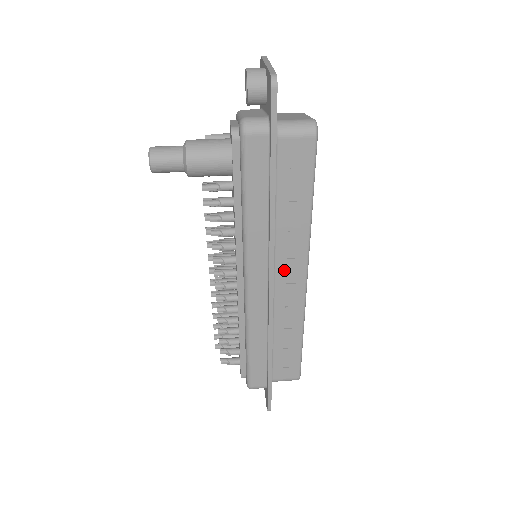
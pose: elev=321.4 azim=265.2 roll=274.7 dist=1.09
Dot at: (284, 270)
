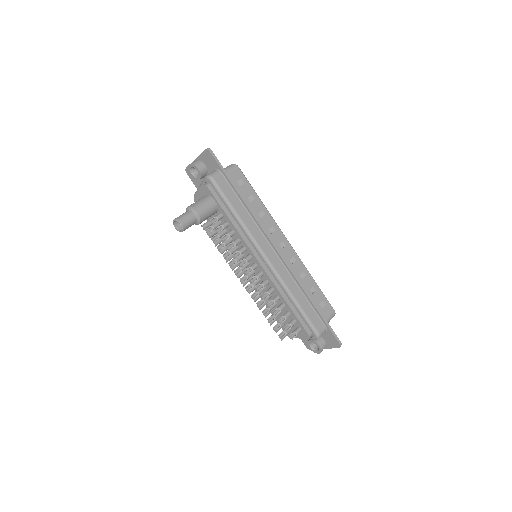
Dot at: (275, 241)
